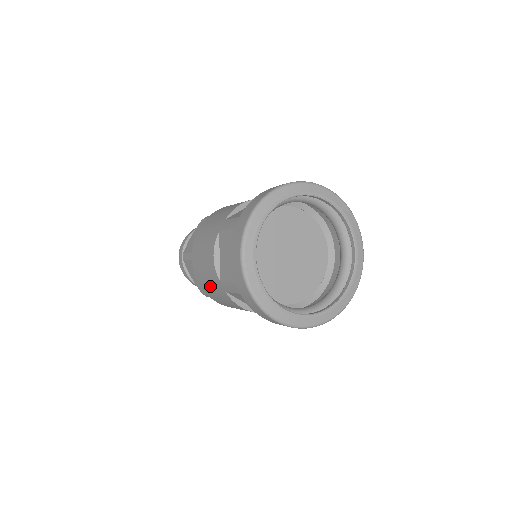
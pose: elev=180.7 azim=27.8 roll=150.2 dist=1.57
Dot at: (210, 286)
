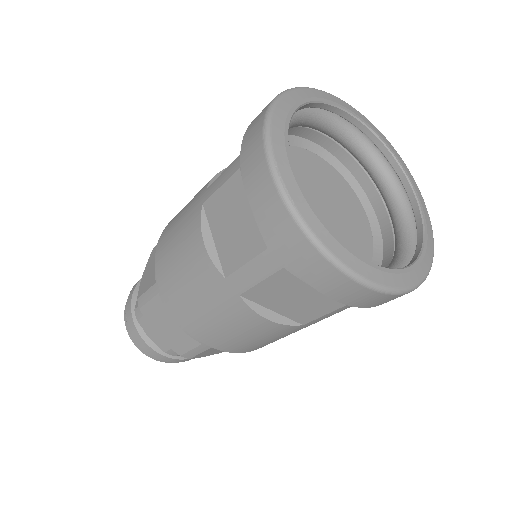
Dot at: (204, 309)
